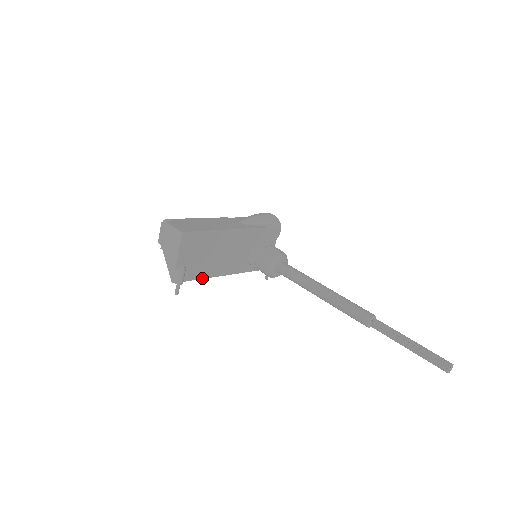
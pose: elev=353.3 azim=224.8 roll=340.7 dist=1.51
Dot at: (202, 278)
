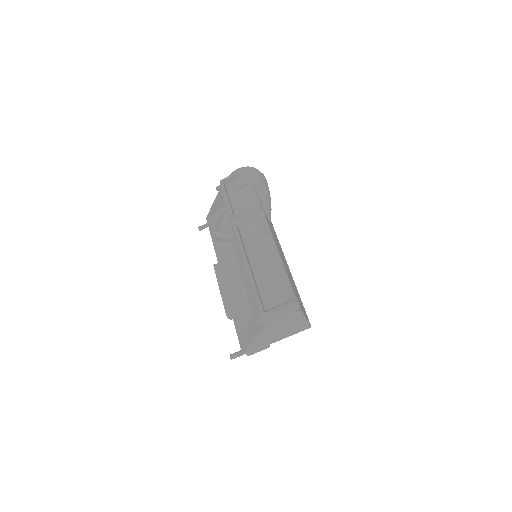
Dot at: occluded
